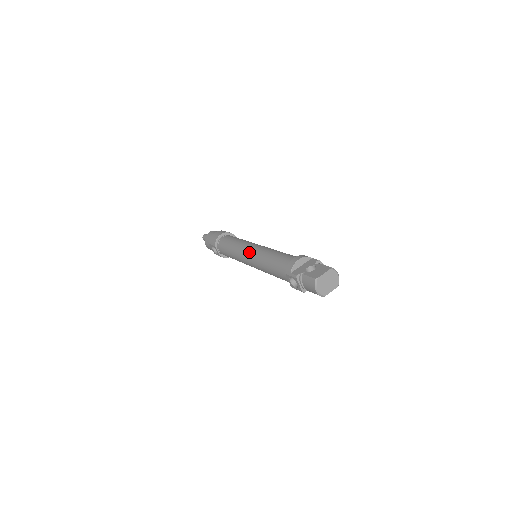
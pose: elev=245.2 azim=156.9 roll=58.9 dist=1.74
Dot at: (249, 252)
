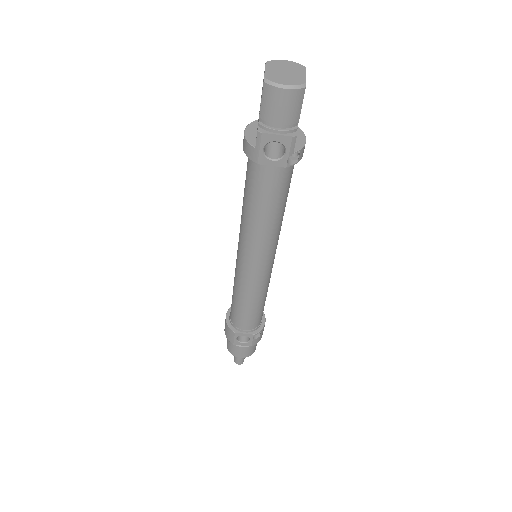
Dot at: (239, 257)
